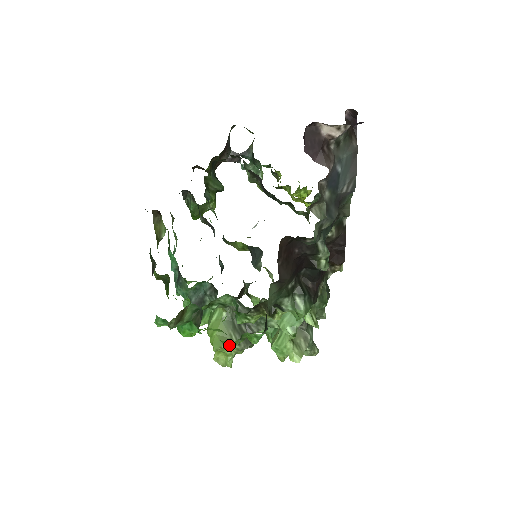
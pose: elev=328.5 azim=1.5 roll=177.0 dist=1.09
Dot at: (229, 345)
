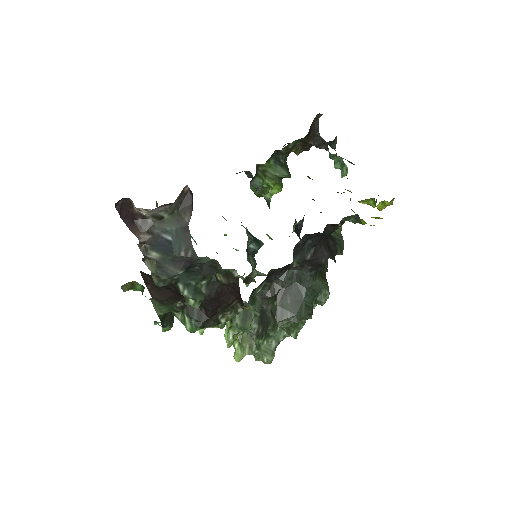
Dot at: occluded
